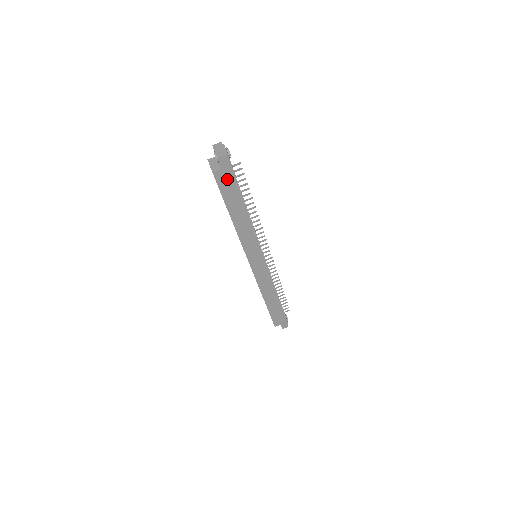
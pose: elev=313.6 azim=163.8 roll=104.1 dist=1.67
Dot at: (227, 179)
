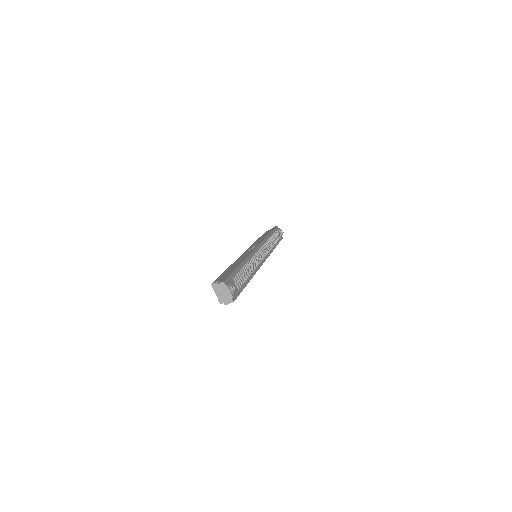
Dot at: occluded
